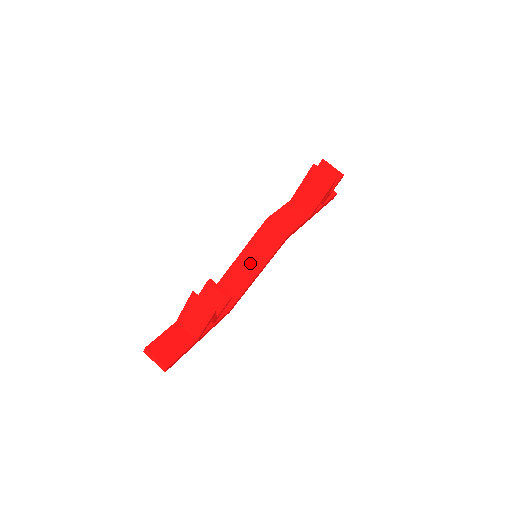
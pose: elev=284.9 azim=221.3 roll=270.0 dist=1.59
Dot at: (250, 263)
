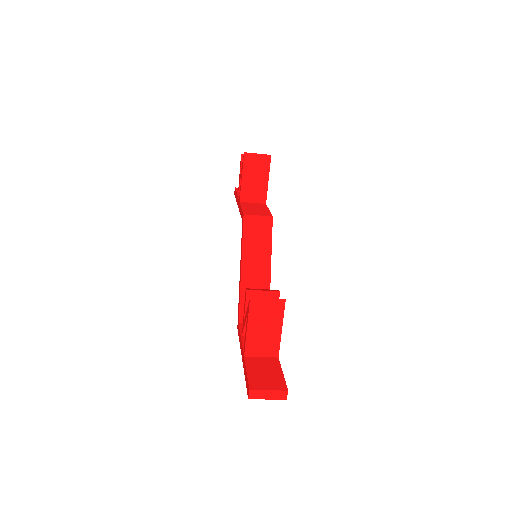
Dot at: (257, 265)
